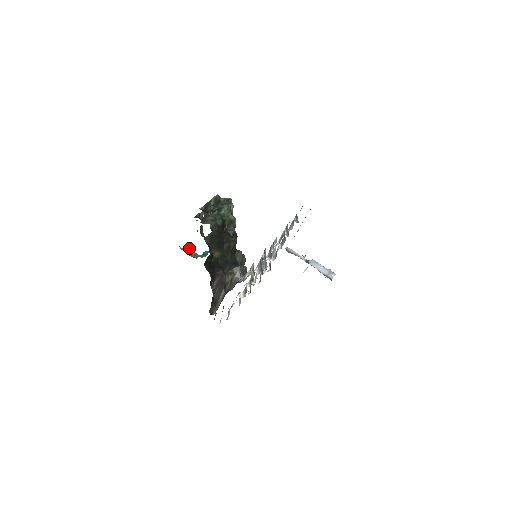
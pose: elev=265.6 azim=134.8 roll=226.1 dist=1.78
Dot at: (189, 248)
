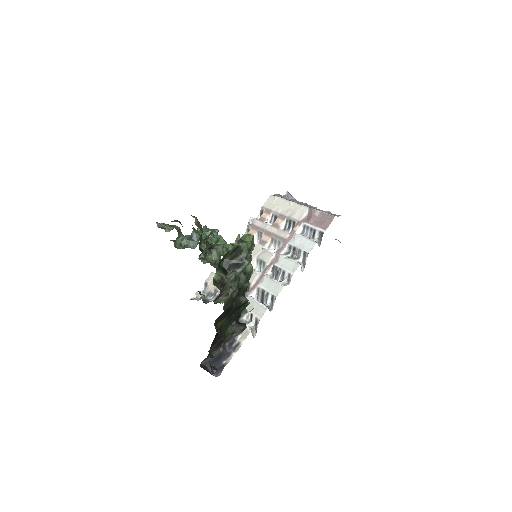
Dot at: occluded
